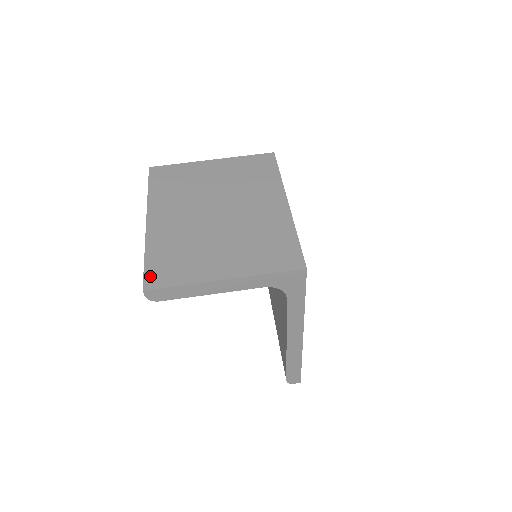
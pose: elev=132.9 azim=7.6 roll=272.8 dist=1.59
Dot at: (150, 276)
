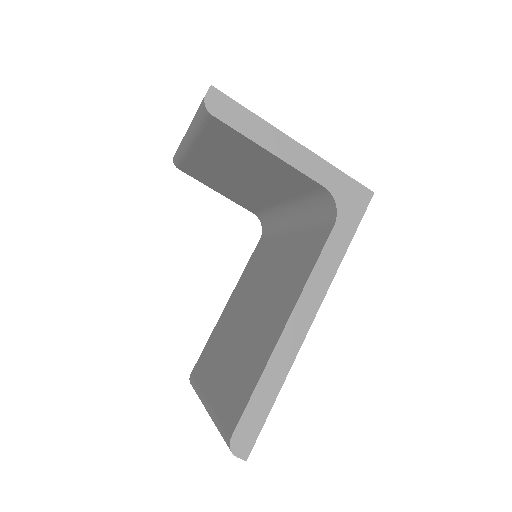
Dot at: occluded
